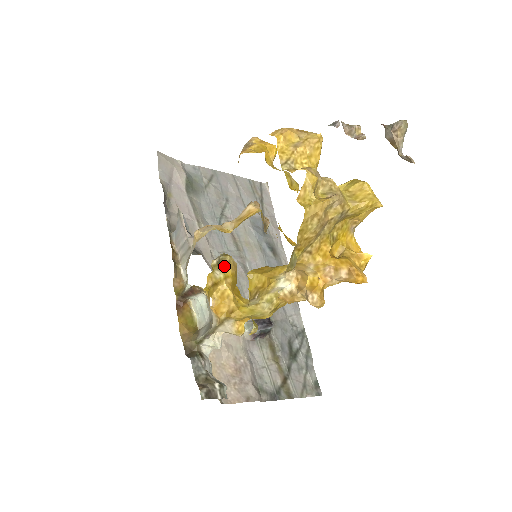
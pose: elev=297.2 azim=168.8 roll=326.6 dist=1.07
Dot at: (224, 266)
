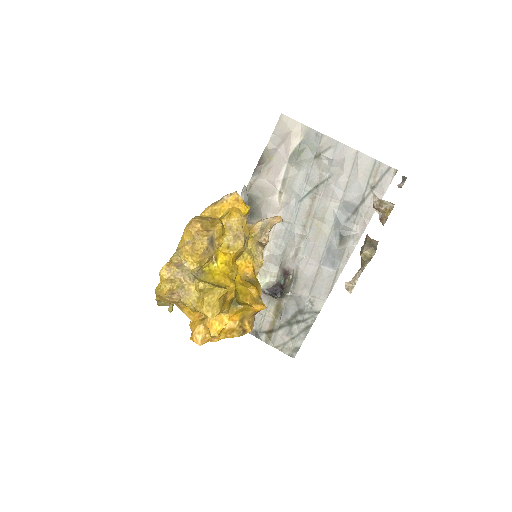
Dot at: occluded
